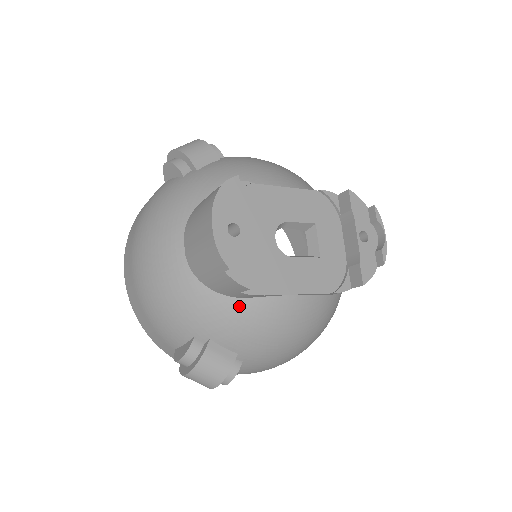
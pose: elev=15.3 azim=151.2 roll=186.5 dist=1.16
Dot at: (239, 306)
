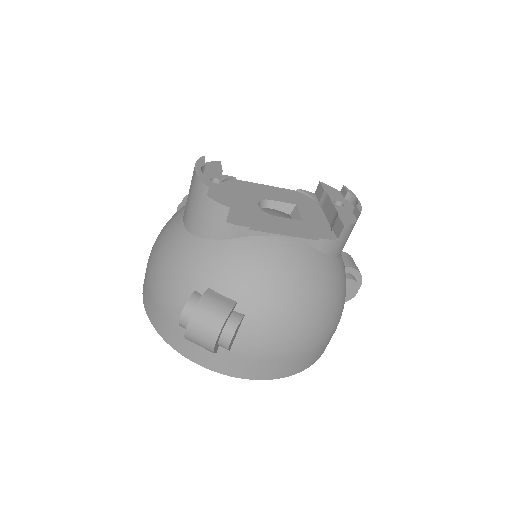
Dot at: (230, 246)
